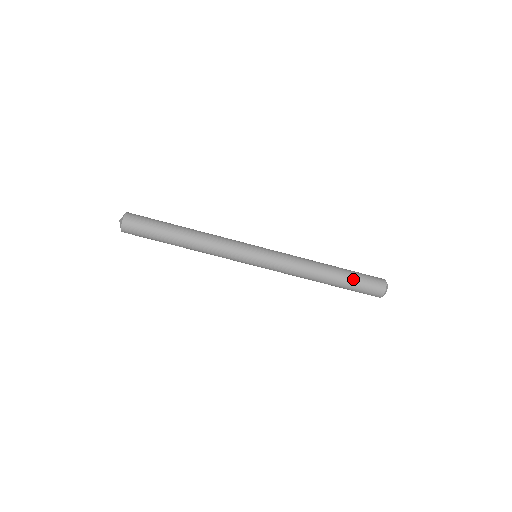
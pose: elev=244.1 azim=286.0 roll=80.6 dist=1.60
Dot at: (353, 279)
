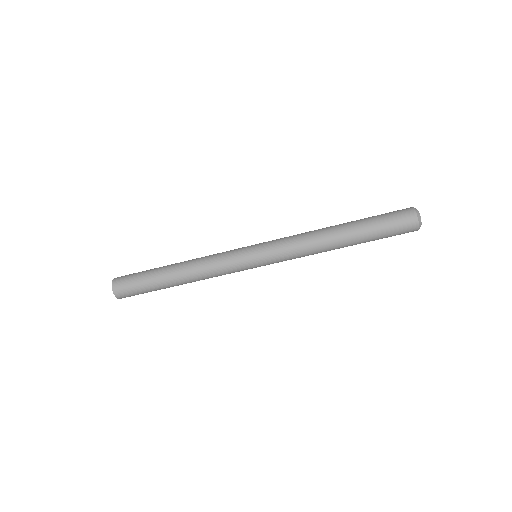
Dot at: (371, 225)
